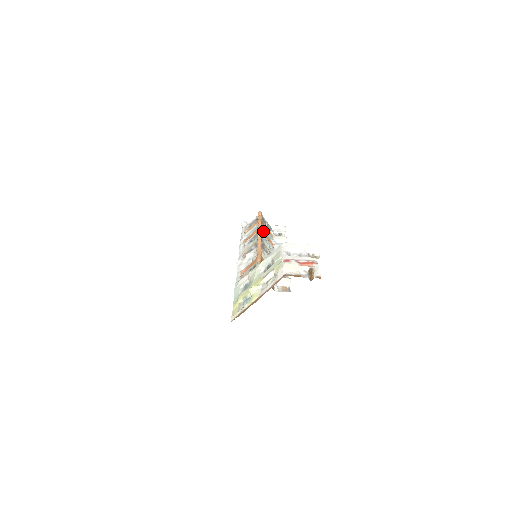
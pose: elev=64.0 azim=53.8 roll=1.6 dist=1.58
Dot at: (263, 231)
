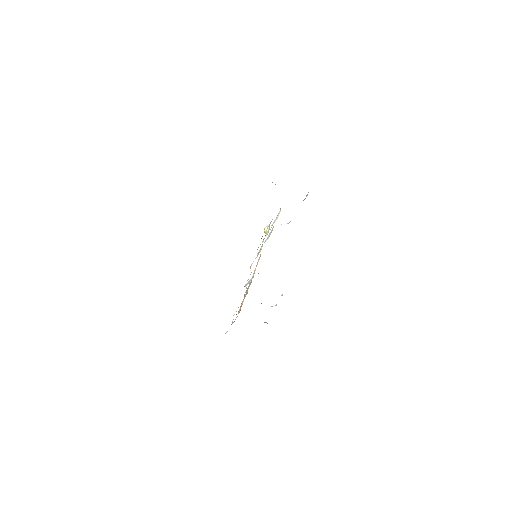
Dot at: occluded
